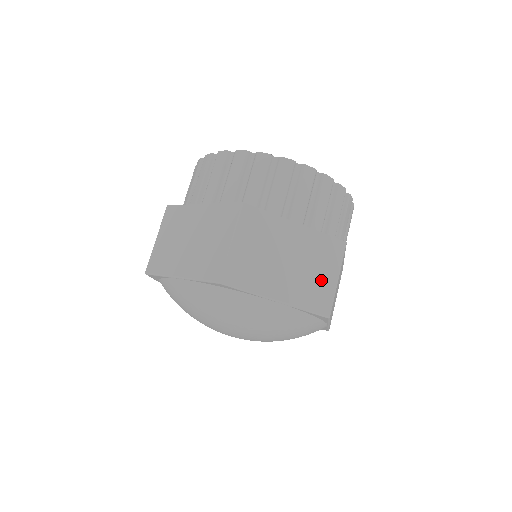
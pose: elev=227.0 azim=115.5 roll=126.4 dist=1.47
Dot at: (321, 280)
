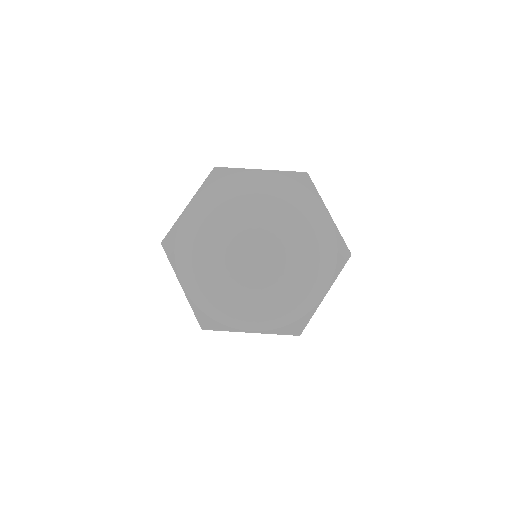
Dot at: occluded
